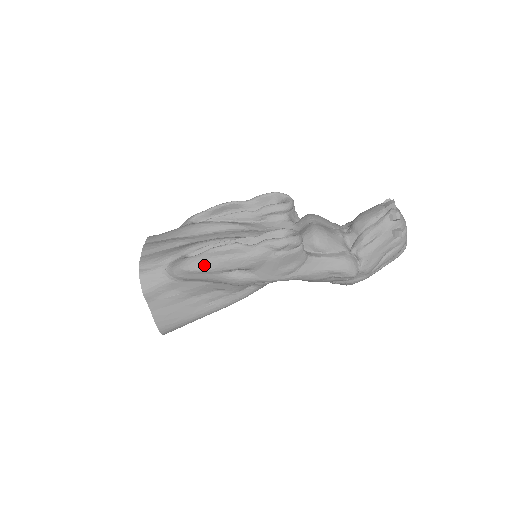
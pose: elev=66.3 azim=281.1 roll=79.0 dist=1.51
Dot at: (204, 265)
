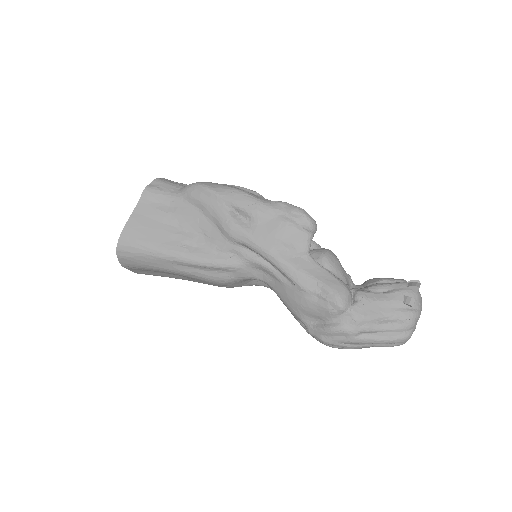
Dot at: (218, 188)
